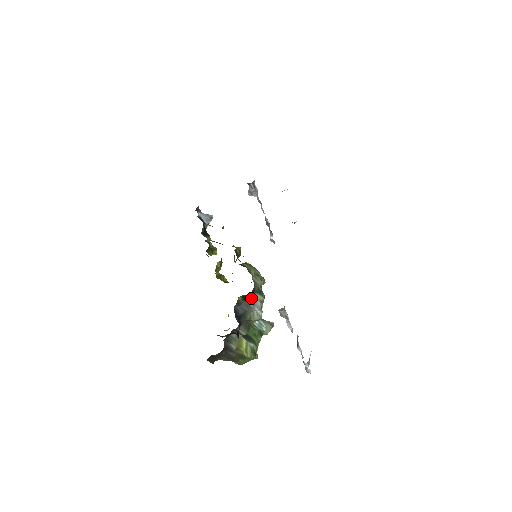
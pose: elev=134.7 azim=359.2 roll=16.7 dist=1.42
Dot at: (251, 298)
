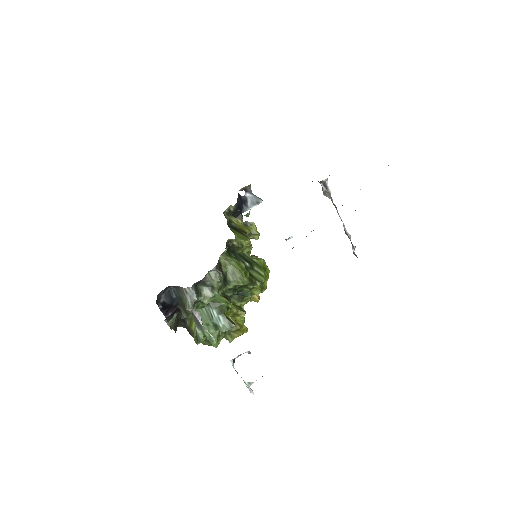
Dot at: (188, 288)
